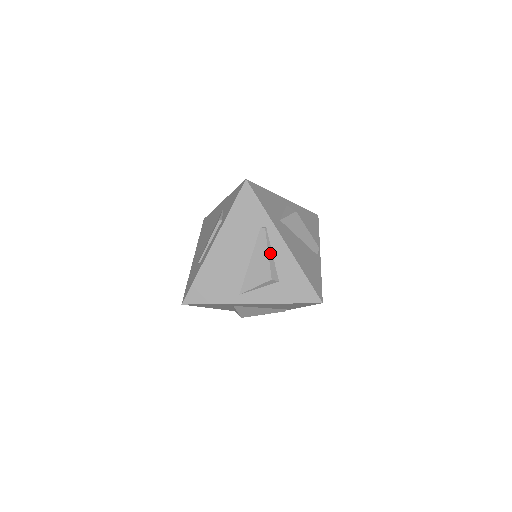
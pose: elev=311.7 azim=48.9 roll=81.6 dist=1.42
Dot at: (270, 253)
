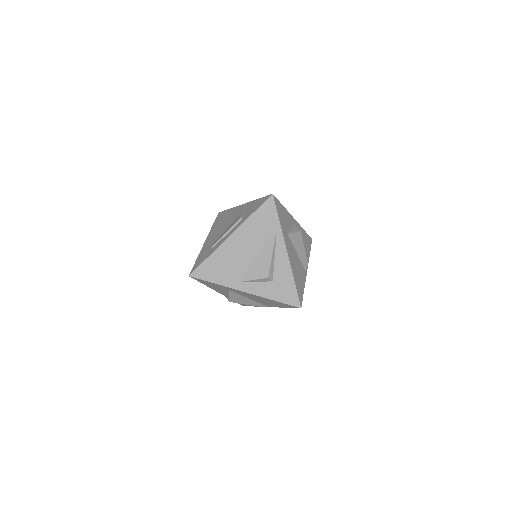
Dot at: (273, 257)
